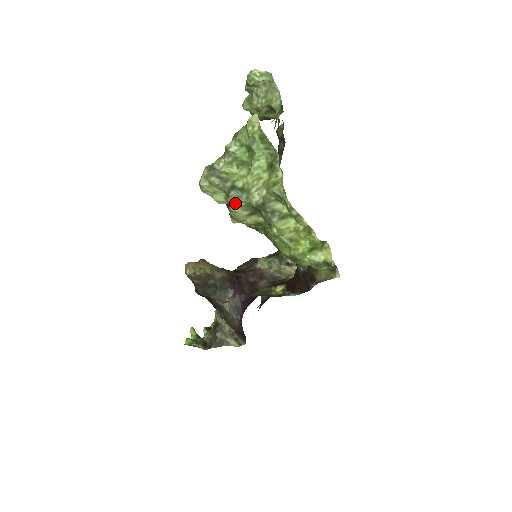
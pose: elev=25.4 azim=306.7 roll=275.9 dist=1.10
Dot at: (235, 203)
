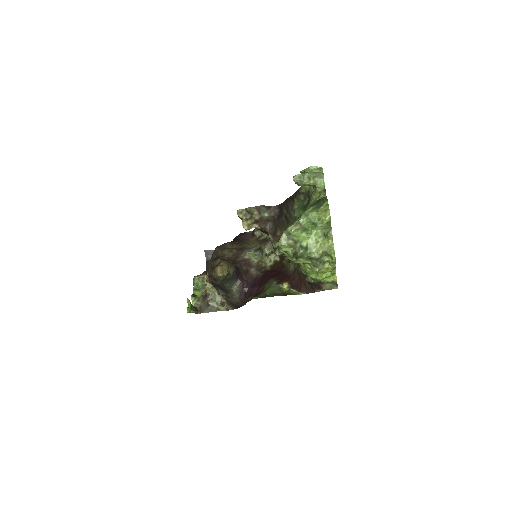
Dot at: (302, 256)
